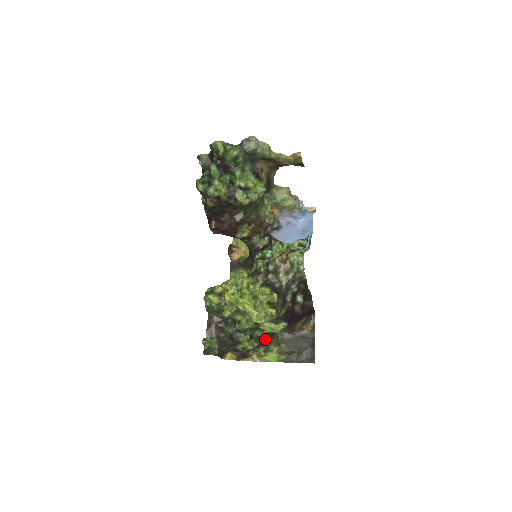
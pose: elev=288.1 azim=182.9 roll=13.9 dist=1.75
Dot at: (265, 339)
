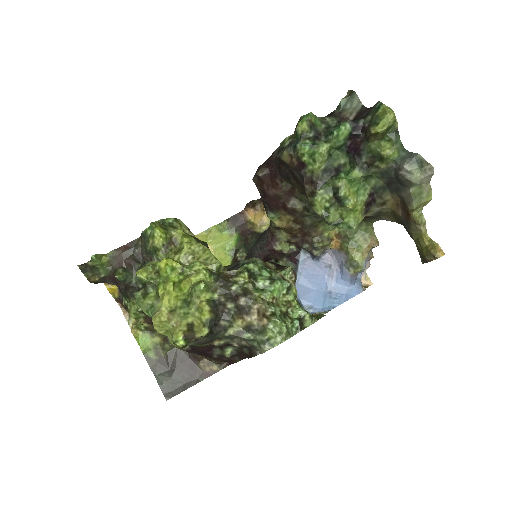
Dot at: occluded
